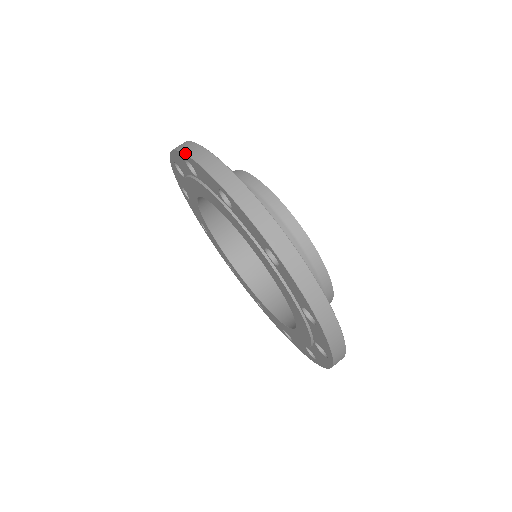
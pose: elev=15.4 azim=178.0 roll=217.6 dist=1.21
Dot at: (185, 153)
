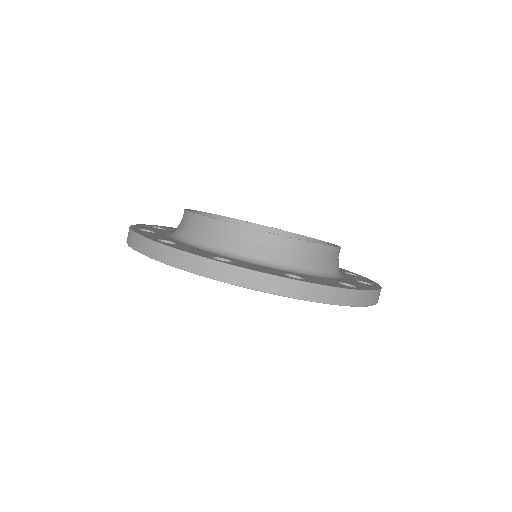
Dot at: occluded
